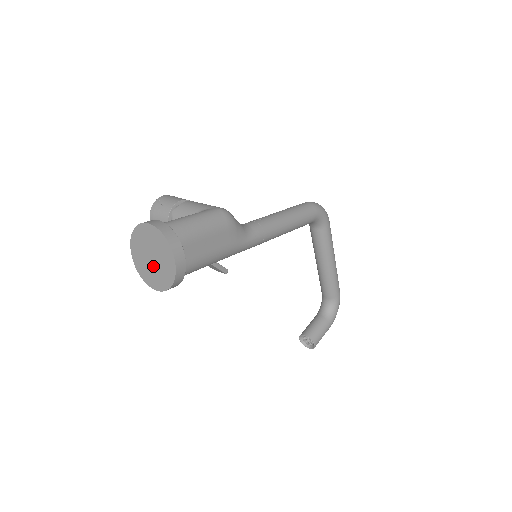
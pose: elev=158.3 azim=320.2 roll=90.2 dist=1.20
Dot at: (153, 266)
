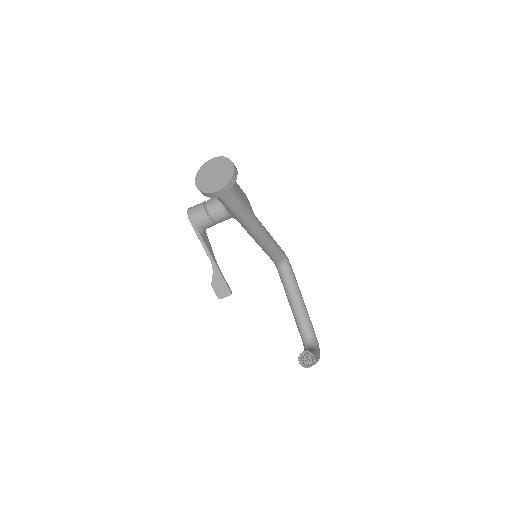
Dot at: (215, 178)
